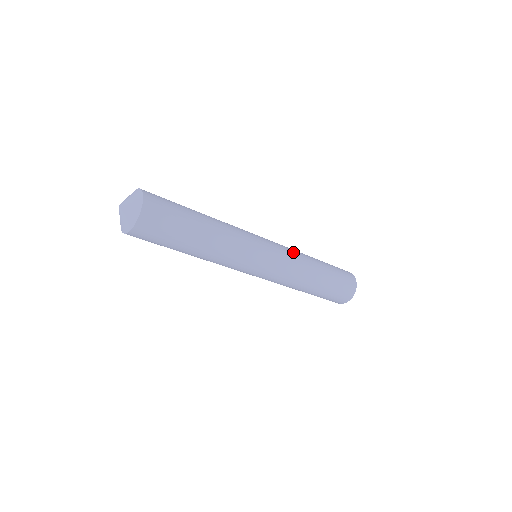
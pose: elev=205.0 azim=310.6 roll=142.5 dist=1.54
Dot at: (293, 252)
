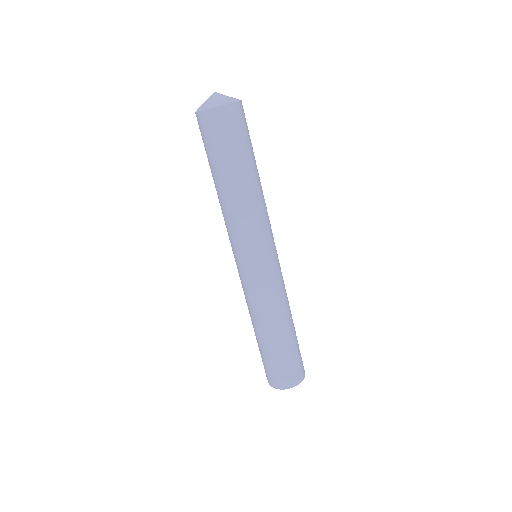
Dot at: (284, 288)
